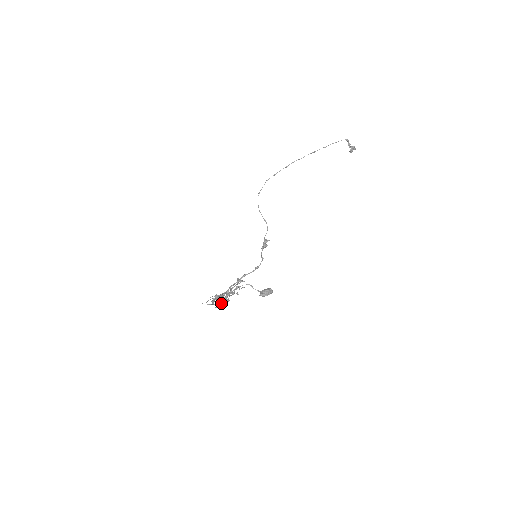
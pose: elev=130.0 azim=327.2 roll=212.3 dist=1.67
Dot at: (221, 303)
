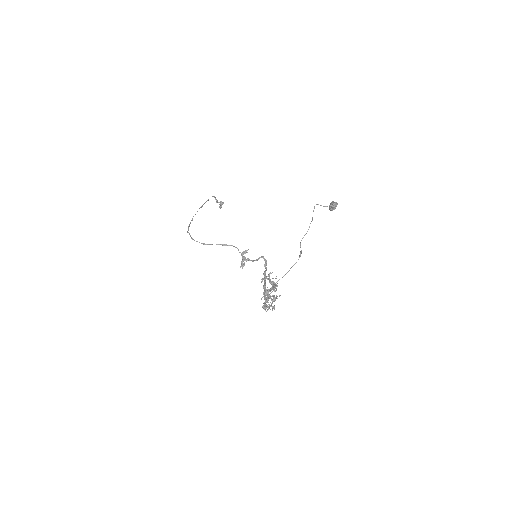
Dot at: (295, 263)
